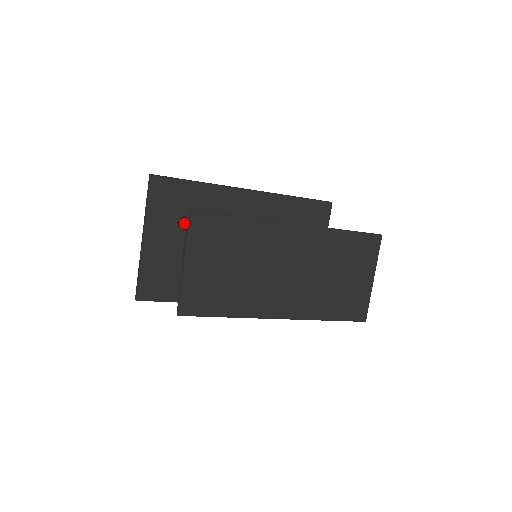
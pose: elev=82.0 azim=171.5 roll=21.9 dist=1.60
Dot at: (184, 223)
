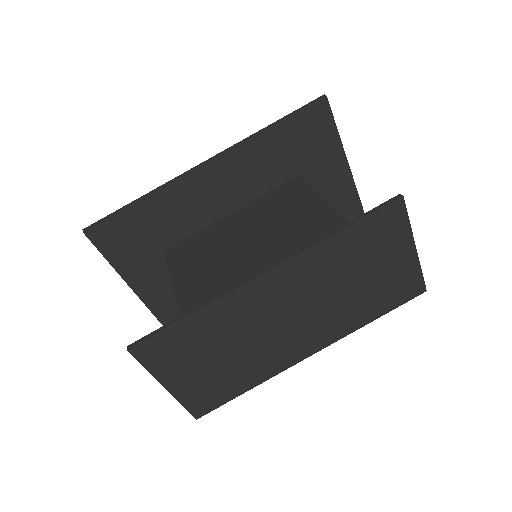
Dot at: (159, 249)
